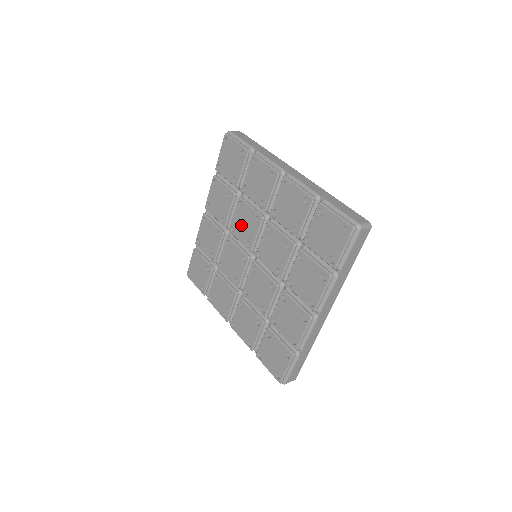
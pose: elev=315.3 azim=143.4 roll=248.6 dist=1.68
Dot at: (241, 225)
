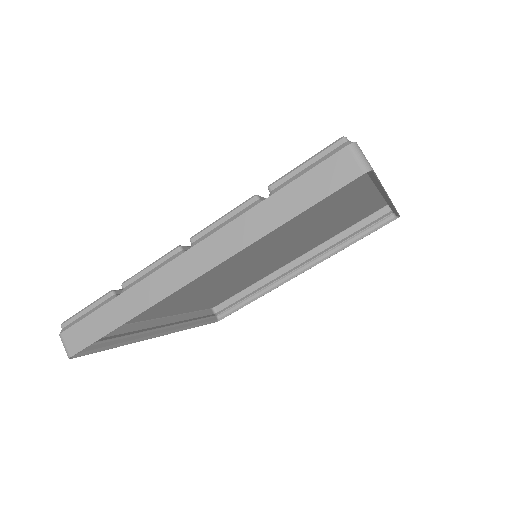
Dot at: occluded
